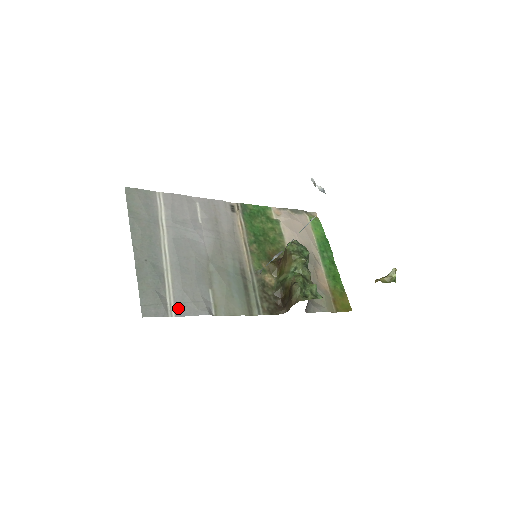
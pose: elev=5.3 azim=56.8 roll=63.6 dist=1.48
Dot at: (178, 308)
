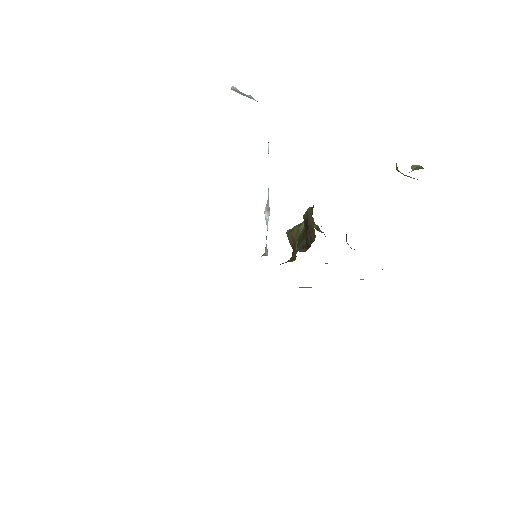
Dot at: occluded
